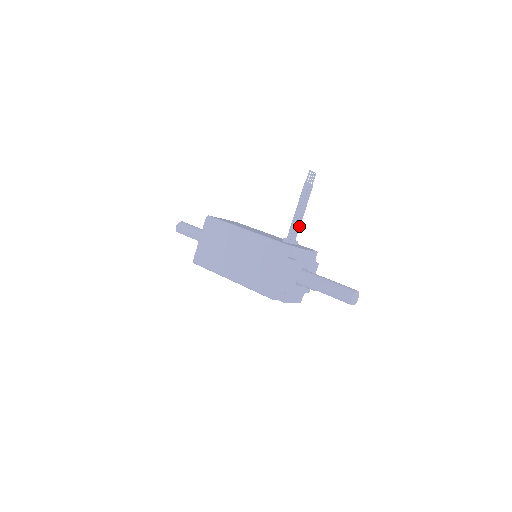
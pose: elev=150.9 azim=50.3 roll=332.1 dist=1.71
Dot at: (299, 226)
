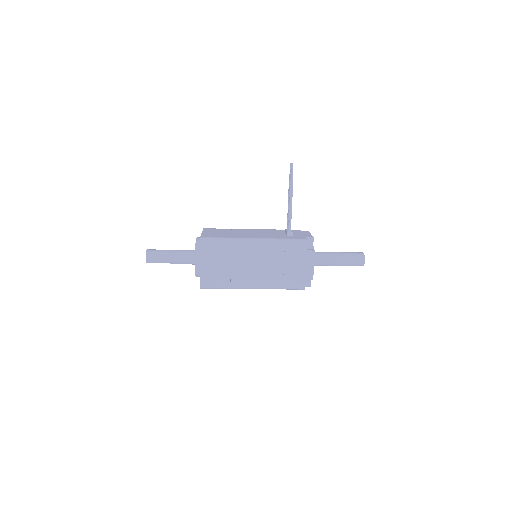
Dot at: occluded
